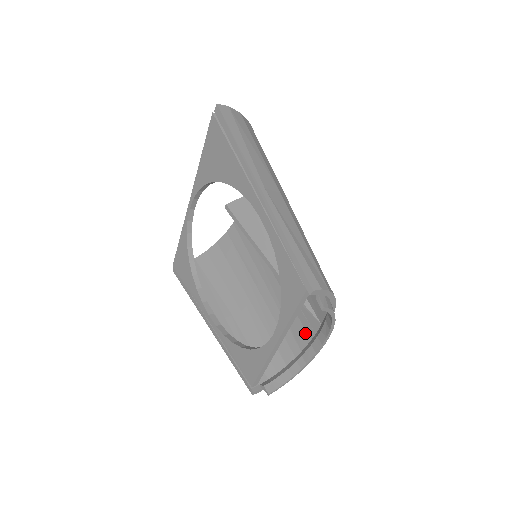
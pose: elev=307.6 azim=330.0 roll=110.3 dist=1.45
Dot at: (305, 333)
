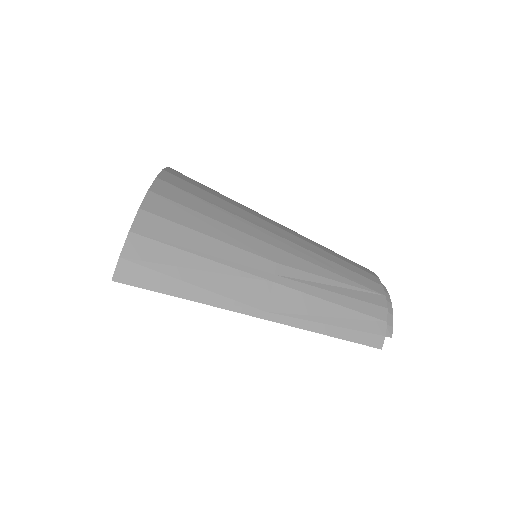
Dot at: occluded
